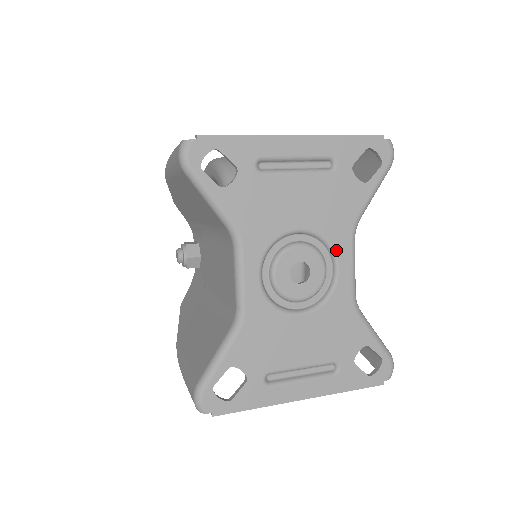
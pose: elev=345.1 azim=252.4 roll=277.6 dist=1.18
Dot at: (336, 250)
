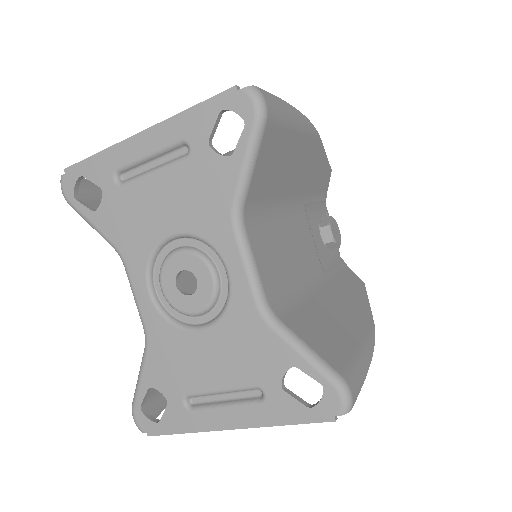
Dot at: (218, 249)
